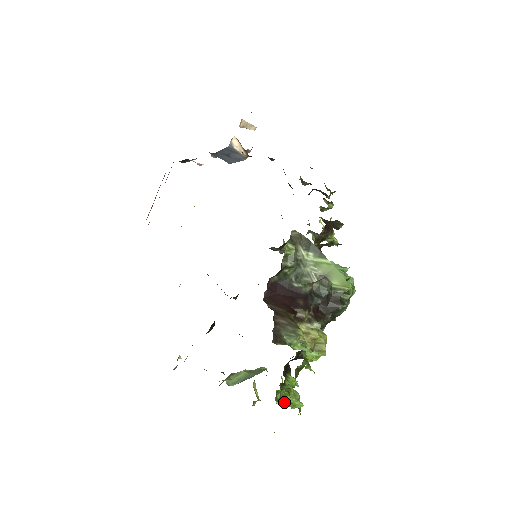
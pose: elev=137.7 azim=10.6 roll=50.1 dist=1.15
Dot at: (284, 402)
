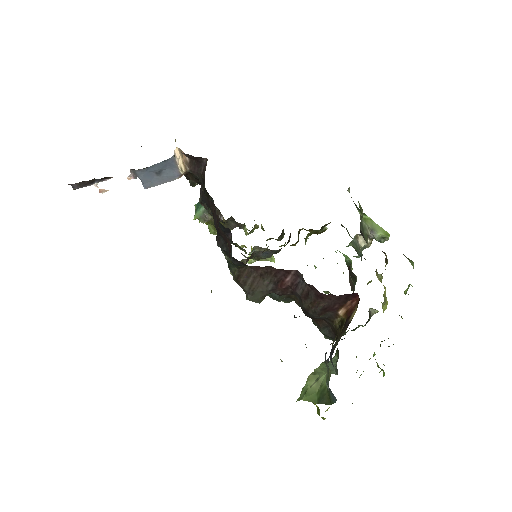
Dot at: (381, 369)
